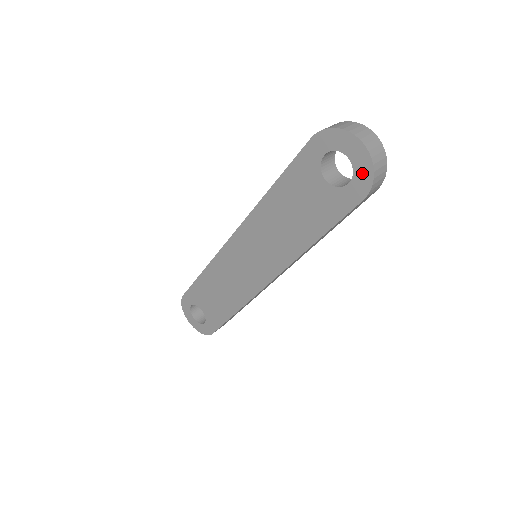
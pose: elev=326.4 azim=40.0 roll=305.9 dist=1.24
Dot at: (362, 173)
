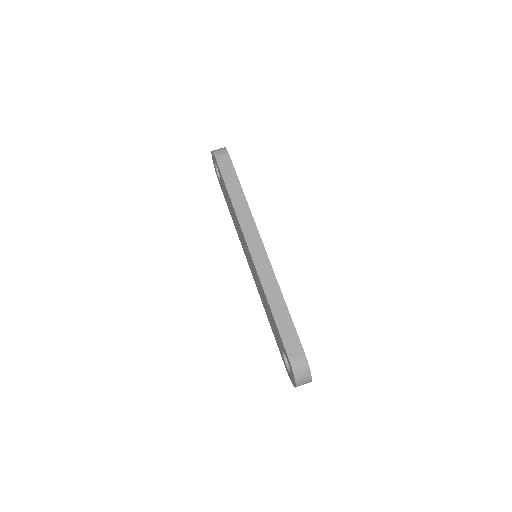
Dot at: (290, 376)
